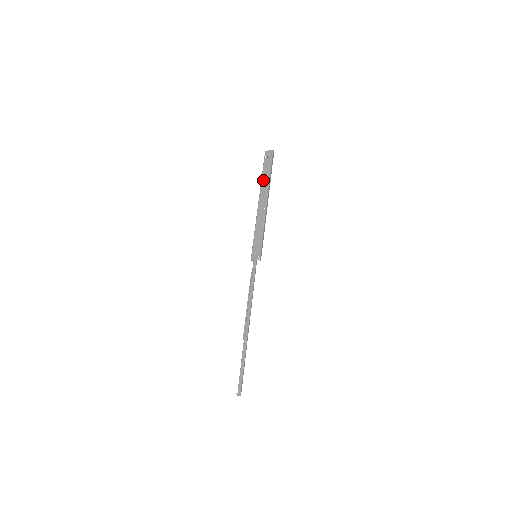
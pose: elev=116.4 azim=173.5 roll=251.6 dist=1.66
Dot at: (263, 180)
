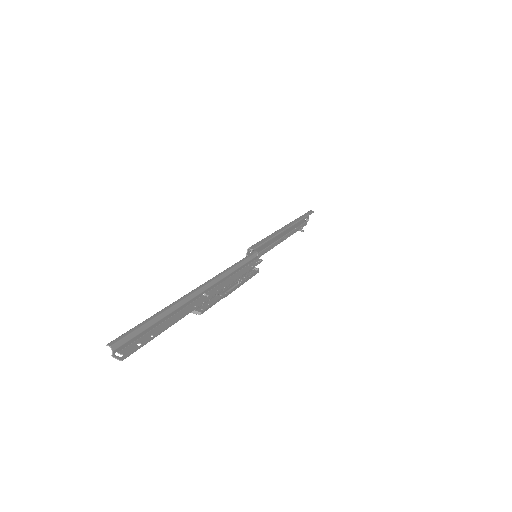
Dot at: (293, 227)
